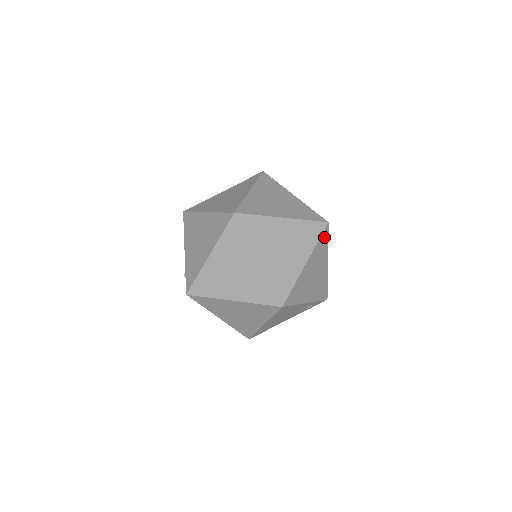
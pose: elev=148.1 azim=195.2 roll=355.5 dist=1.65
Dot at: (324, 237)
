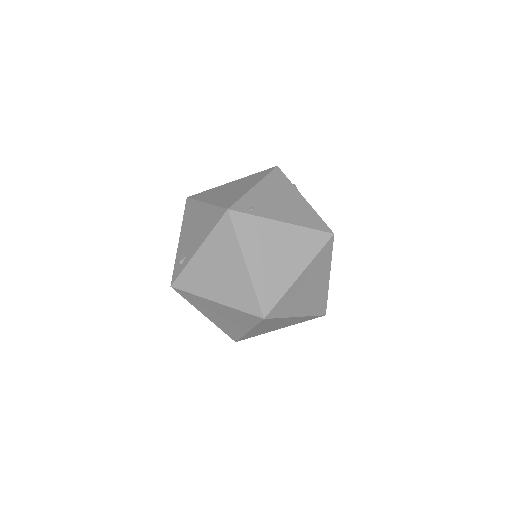
Dot at: occluded
